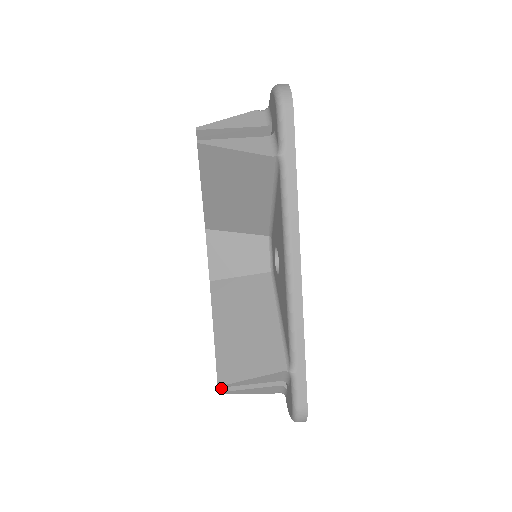
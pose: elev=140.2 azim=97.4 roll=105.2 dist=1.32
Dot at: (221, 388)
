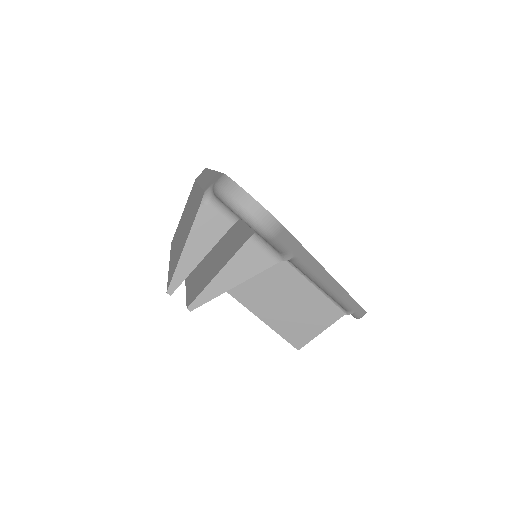
Dot at: occluded
